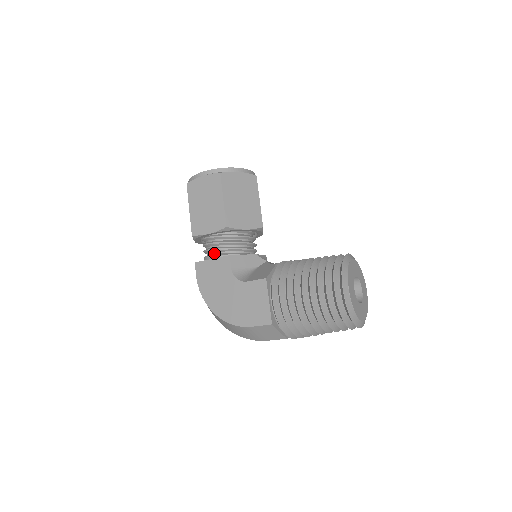
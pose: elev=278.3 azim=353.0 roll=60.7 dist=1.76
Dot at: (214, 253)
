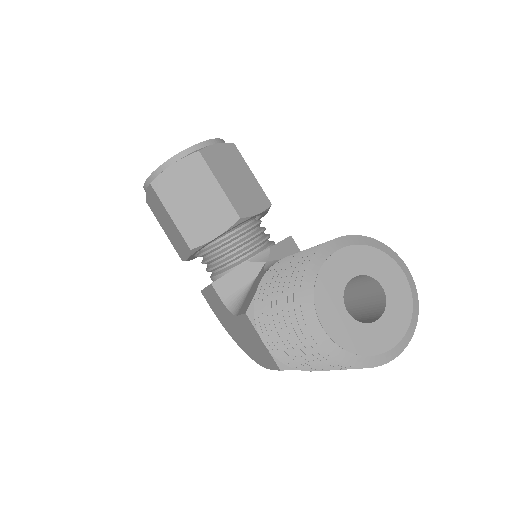
Dot at: occluded
